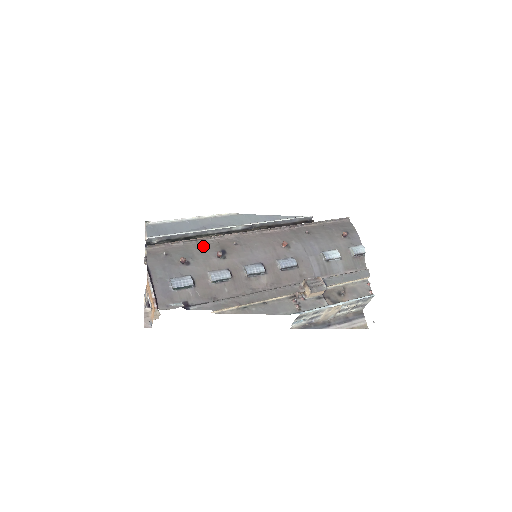
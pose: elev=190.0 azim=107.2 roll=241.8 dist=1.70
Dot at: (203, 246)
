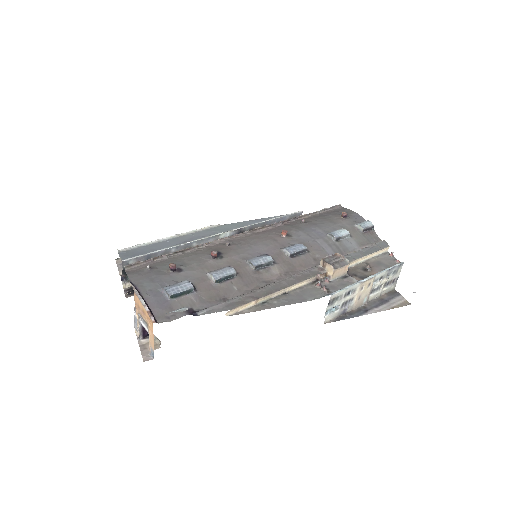
Dot at: (192, 254)
